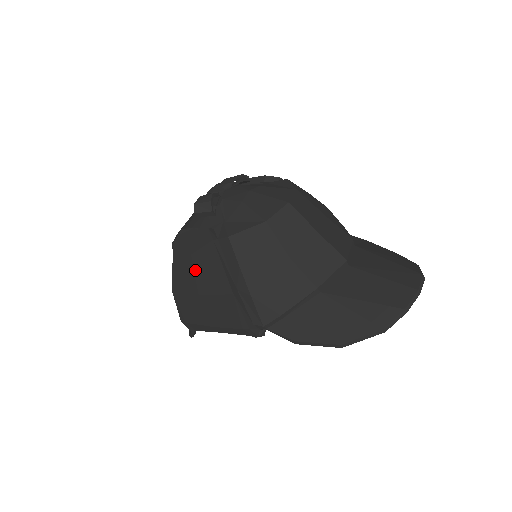
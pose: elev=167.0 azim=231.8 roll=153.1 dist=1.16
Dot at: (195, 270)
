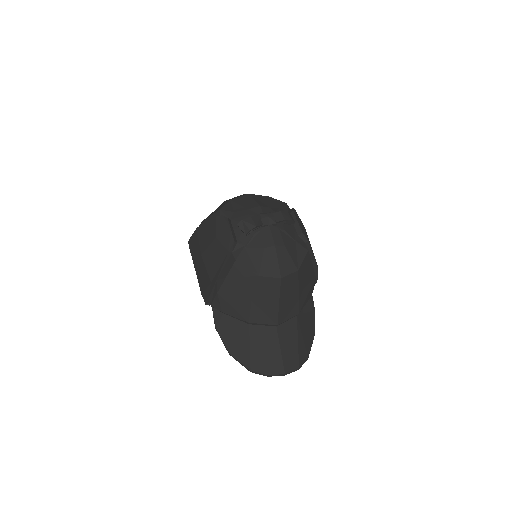
Dot at: (211, 245)
